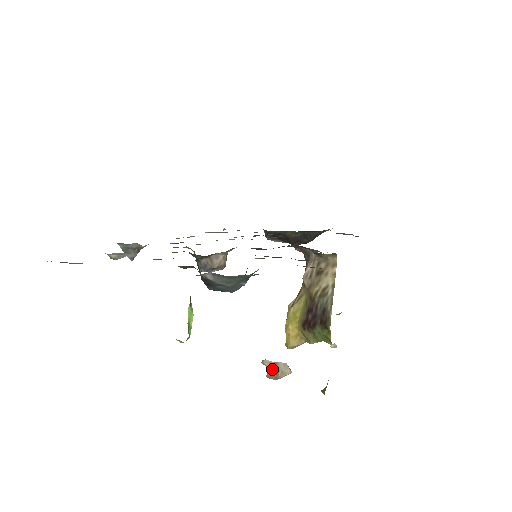
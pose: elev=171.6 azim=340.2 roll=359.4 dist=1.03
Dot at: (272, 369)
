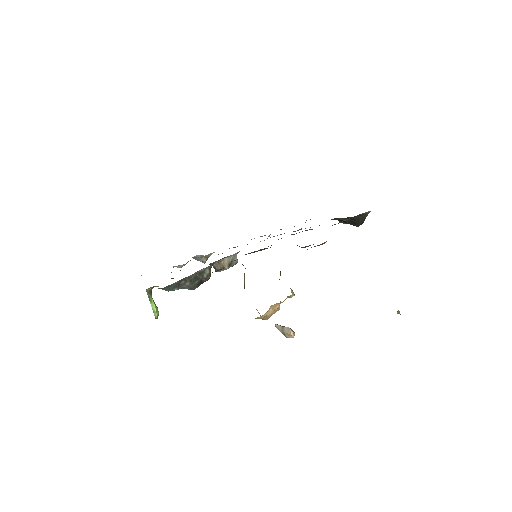
Dot at: (280, 331)
